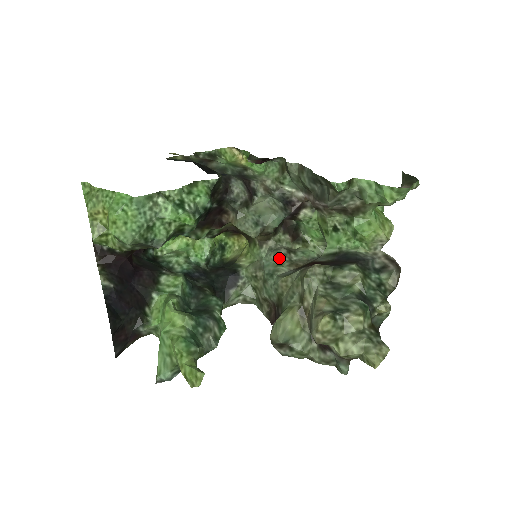
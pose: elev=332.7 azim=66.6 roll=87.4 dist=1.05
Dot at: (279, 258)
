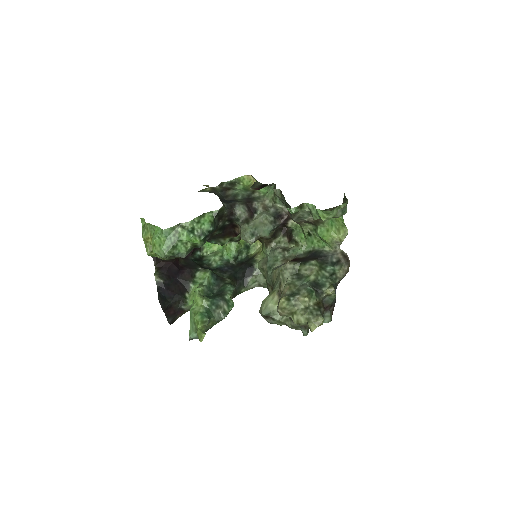
Dot at: (276, 255)
